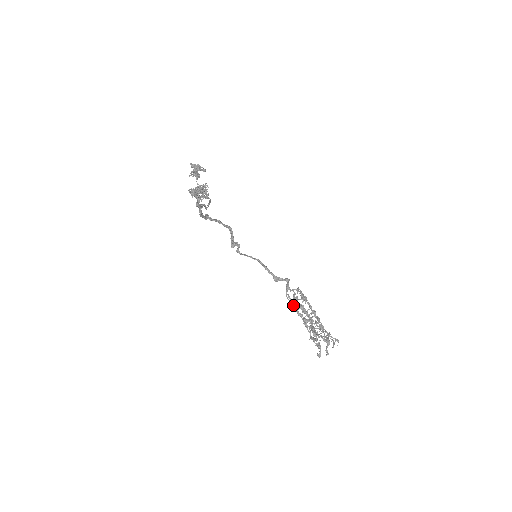
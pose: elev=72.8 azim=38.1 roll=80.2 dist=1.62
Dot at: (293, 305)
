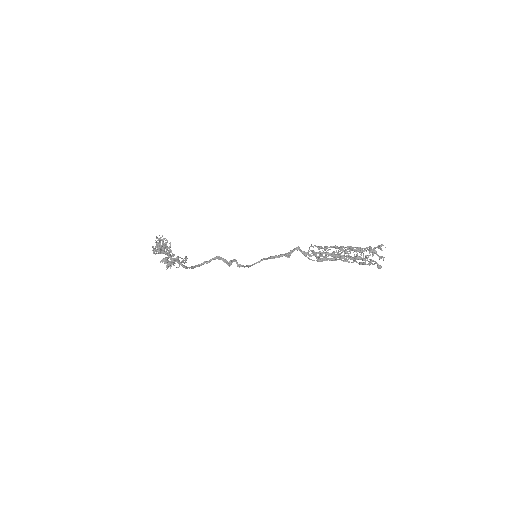
Dot at: (320, 258)
